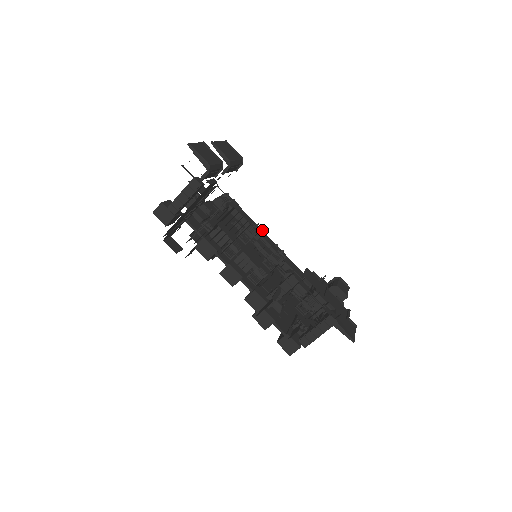
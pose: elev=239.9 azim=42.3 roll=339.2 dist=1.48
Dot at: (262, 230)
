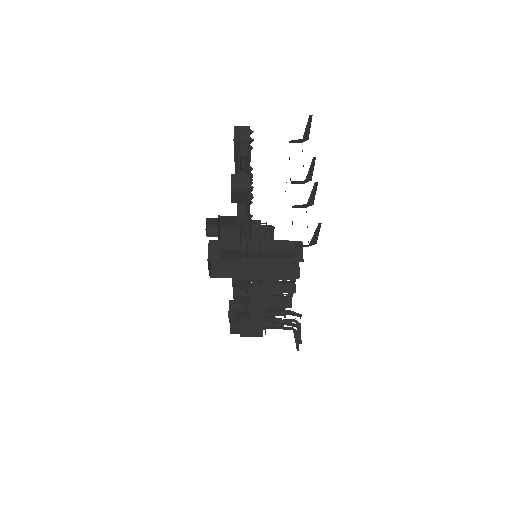
Dot at: occluded
